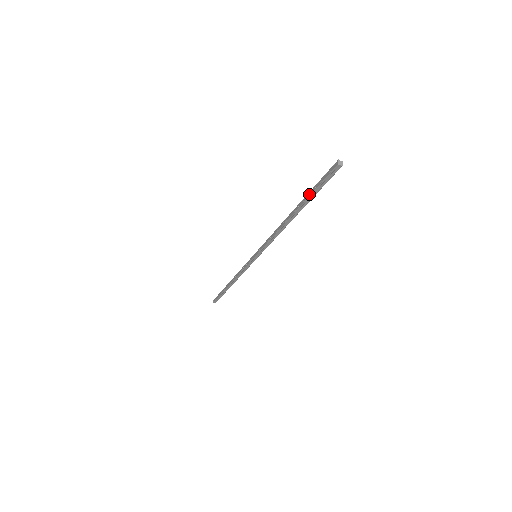
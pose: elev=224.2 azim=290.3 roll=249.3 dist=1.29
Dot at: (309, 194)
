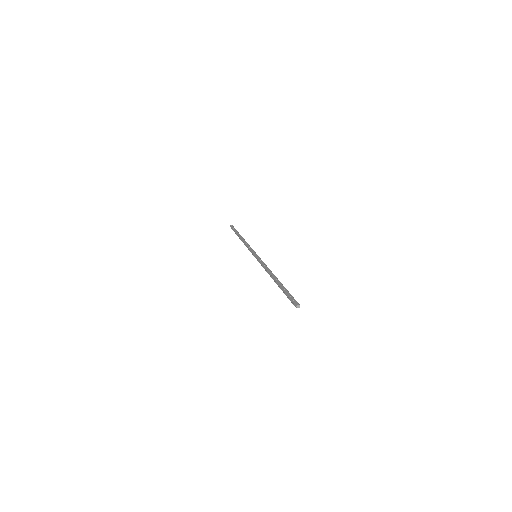
Dot at: (284, 289)
